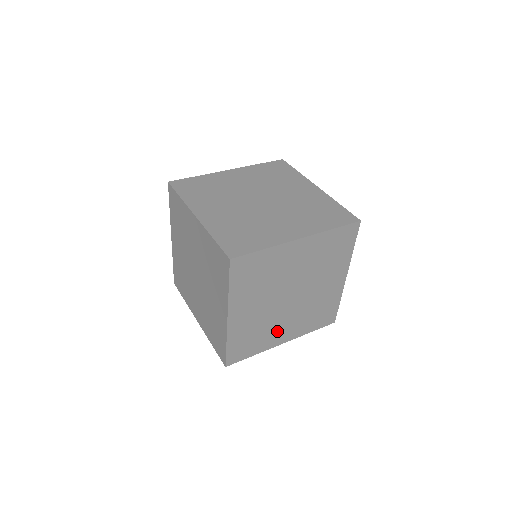
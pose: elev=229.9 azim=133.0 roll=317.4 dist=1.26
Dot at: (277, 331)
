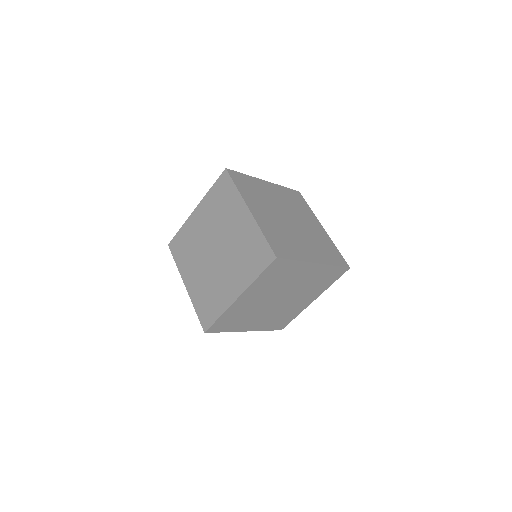
Dot at: (297, 305)
